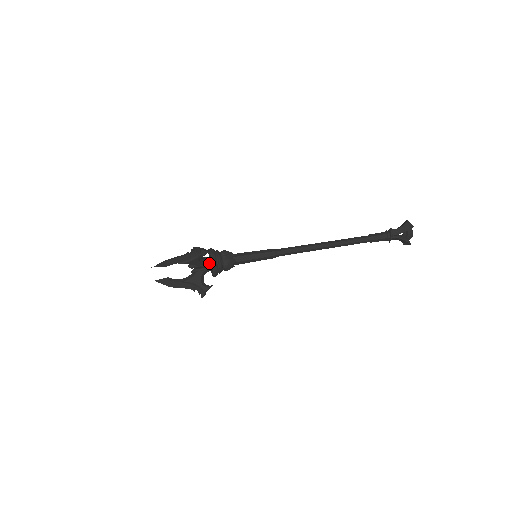
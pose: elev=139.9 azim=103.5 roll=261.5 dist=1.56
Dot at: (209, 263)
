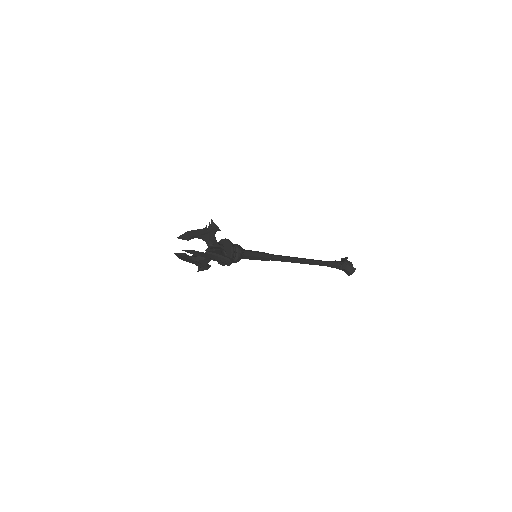
Dot at: (223, 246)
